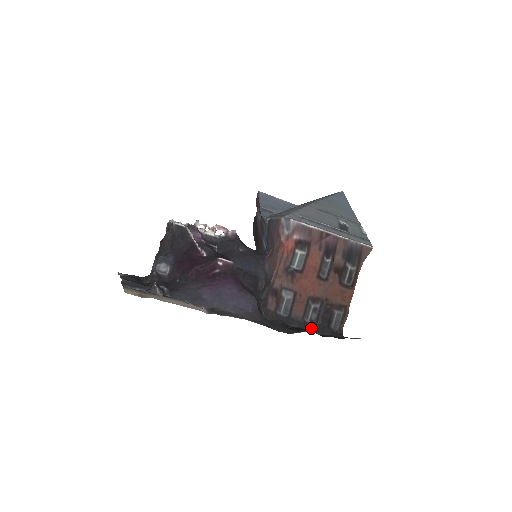
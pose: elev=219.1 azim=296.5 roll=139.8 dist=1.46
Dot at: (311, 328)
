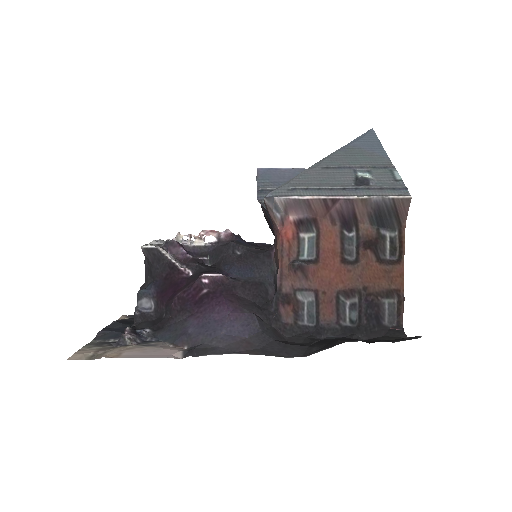
Dot at: (353, 333)
